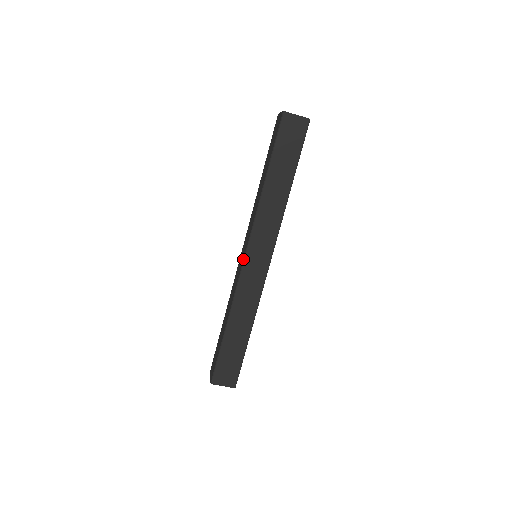
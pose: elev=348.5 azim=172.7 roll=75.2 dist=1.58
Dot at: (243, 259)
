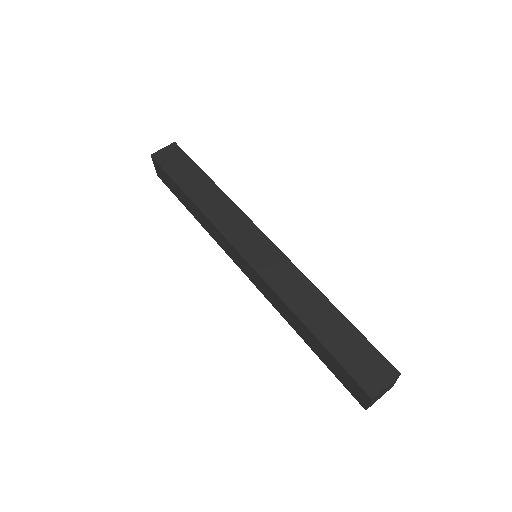
Dot at: (244, 260)
